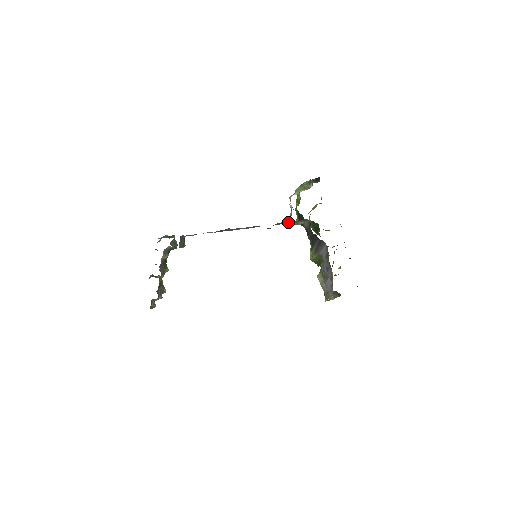
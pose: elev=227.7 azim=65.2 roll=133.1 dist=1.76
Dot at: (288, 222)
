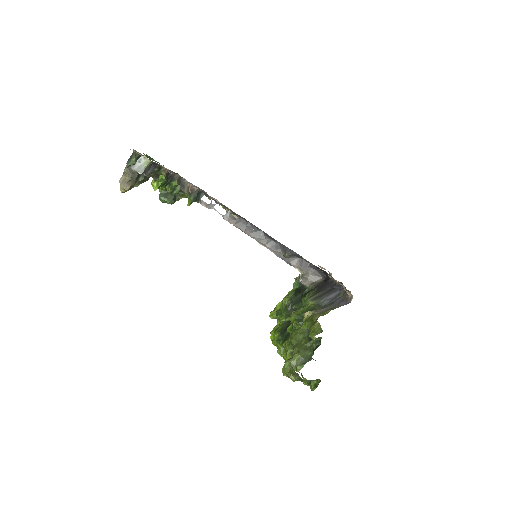
Dot at: (305, 266)
